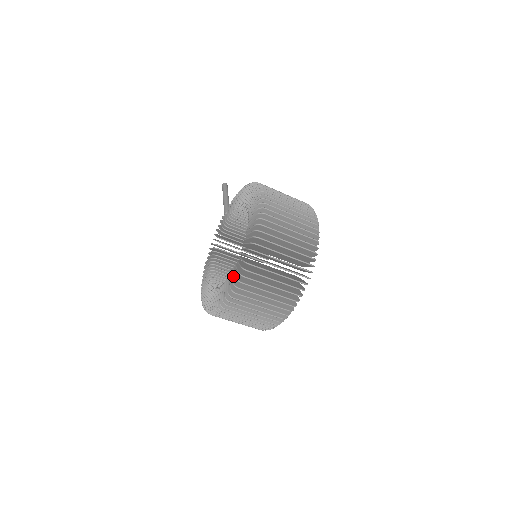
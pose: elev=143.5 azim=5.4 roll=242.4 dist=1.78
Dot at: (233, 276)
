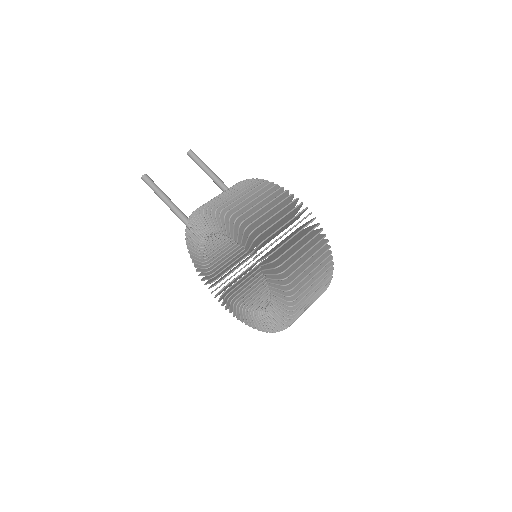
Dot at: (275, 315)
